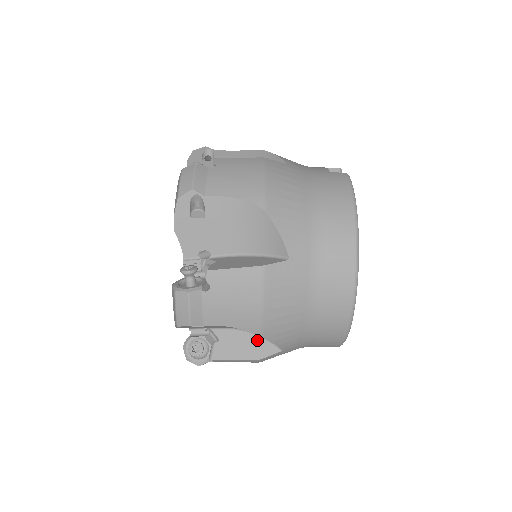
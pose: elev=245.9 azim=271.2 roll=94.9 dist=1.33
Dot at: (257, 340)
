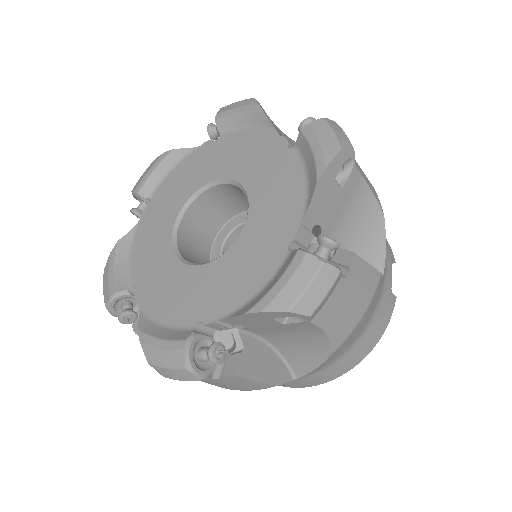
Dot at: occluded
